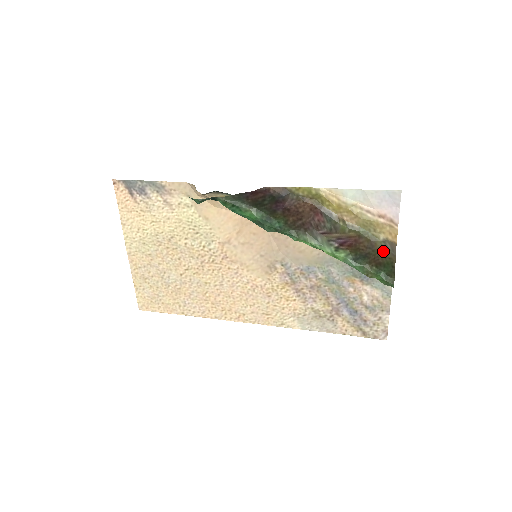
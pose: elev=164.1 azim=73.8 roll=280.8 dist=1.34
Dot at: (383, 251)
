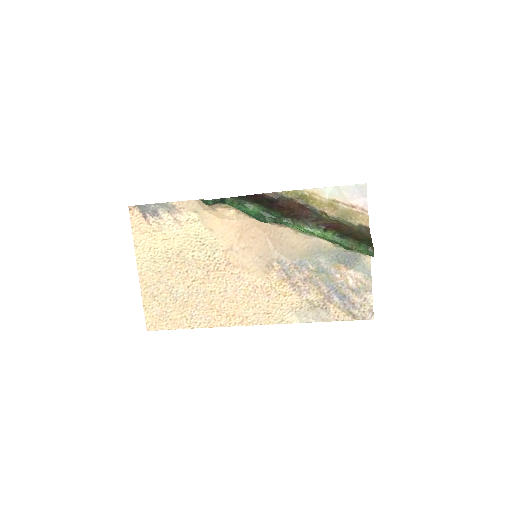
Dot at: (360, 232)
